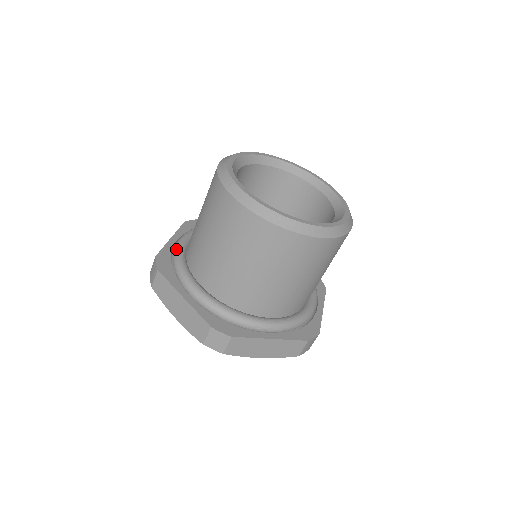
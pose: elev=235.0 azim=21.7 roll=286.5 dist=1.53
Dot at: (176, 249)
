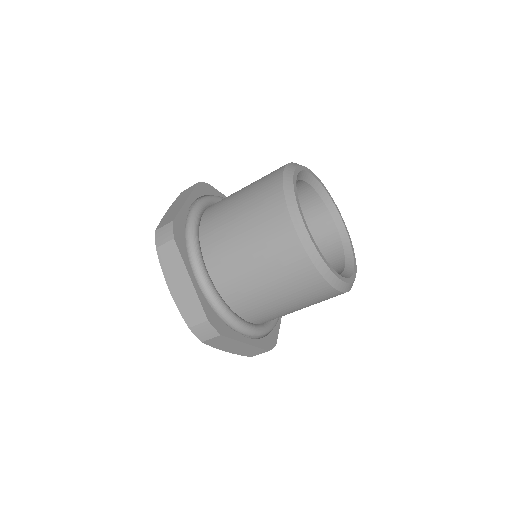
Dot at: (214, 298)
